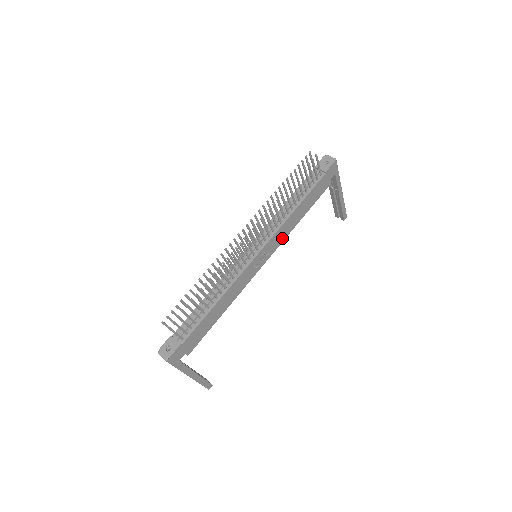
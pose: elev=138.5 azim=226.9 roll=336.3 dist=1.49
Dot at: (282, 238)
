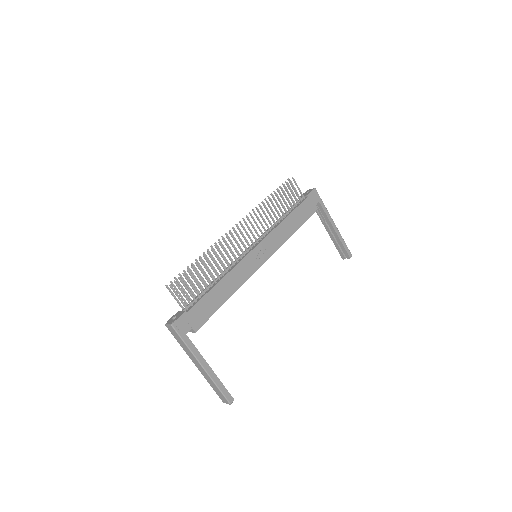
Dot at: (278, 243)
